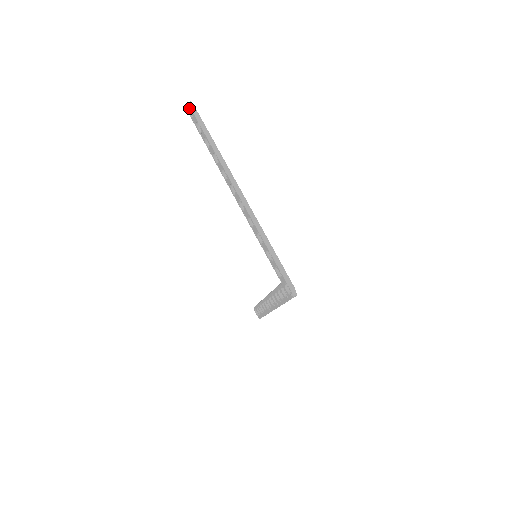
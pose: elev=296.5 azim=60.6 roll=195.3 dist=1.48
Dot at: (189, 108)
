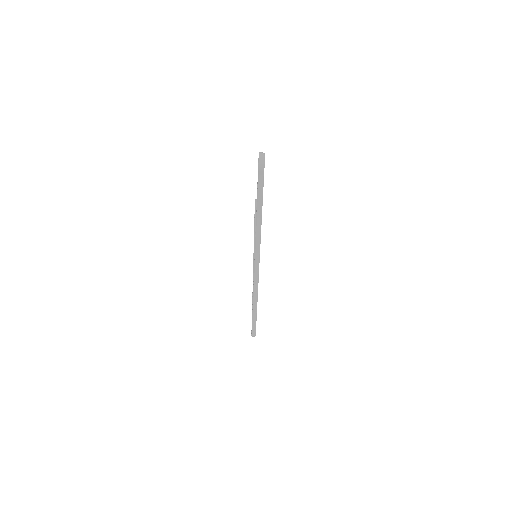
Dot at: (261, 157)
